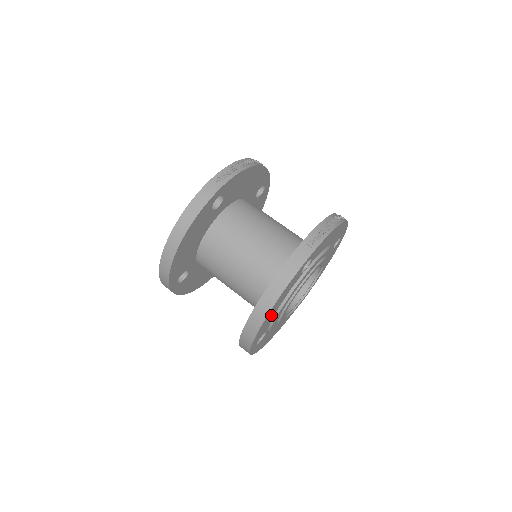
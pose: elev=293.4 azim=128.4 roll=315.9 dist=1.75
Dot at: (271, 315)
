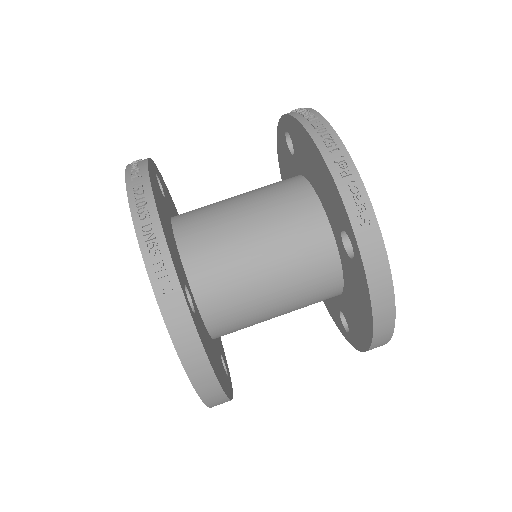
Dot at: occluded
